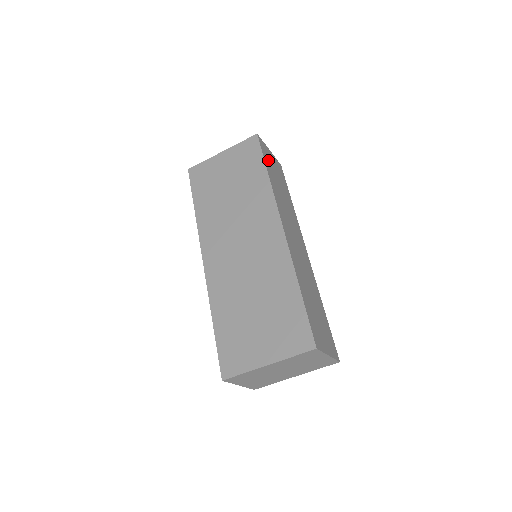
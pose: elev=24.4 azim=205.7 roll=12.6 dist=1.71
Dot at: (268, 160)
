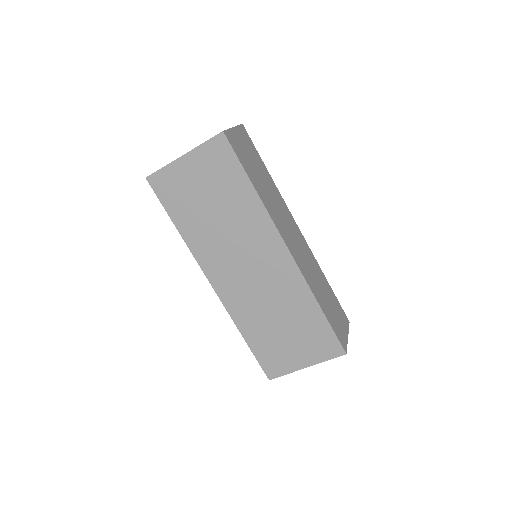
Dot at: (243, 157)
